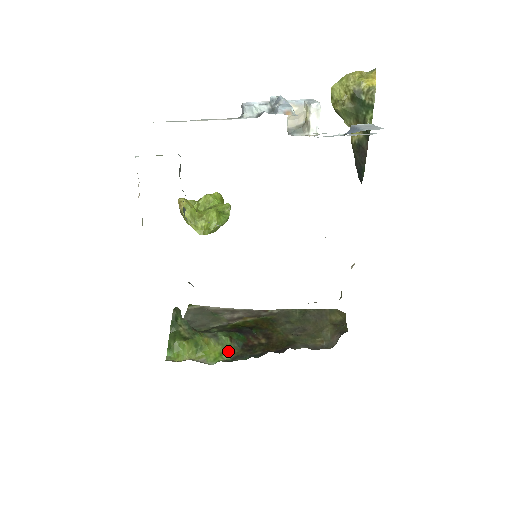
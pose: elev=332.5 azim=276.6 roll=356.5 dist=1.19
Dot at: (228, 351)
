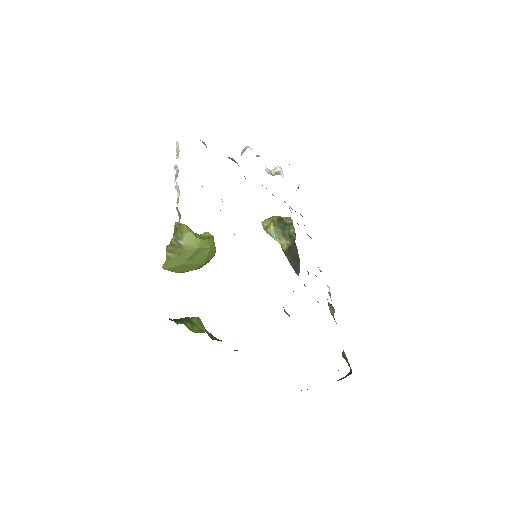
Dot at: occluded
